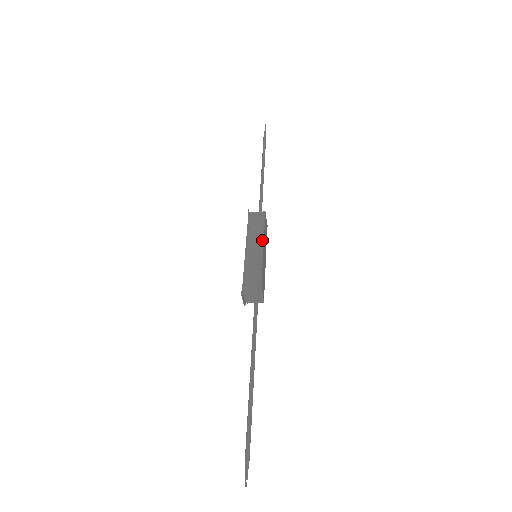
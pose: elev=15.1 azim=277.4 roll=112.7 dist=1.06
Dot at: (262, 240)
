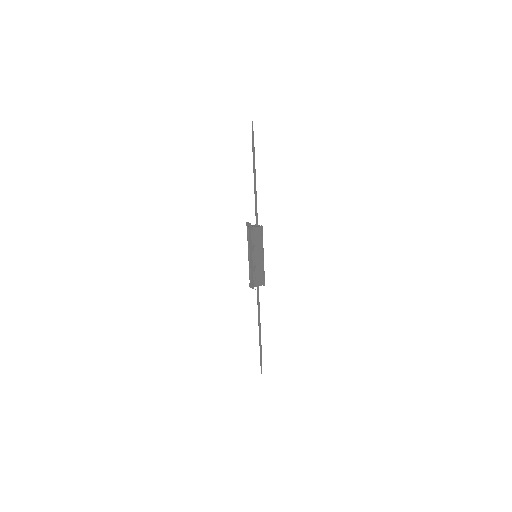
Dot at: (262, 249)
